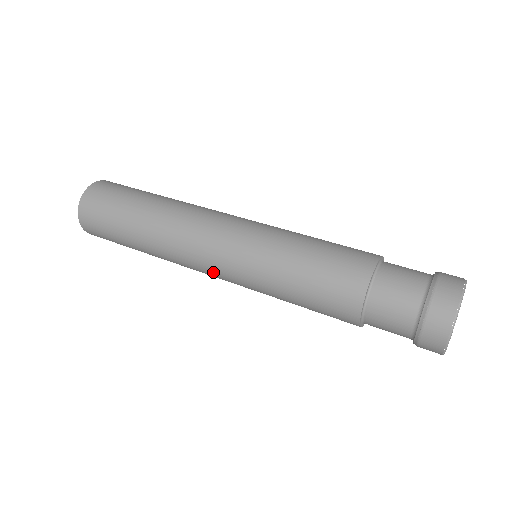
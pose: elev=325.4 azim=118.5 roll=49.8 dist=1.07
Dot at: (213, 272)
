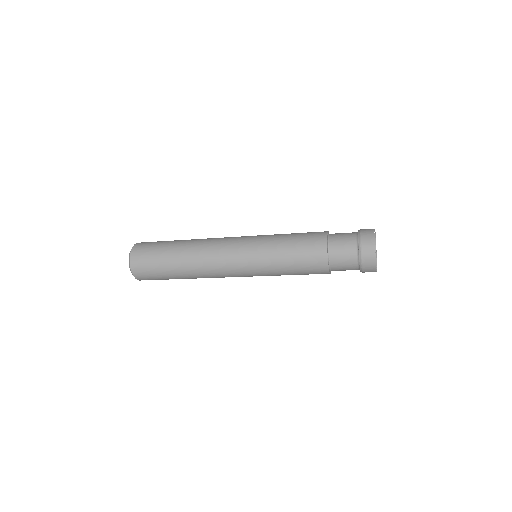
Dot at: (232, 262)
